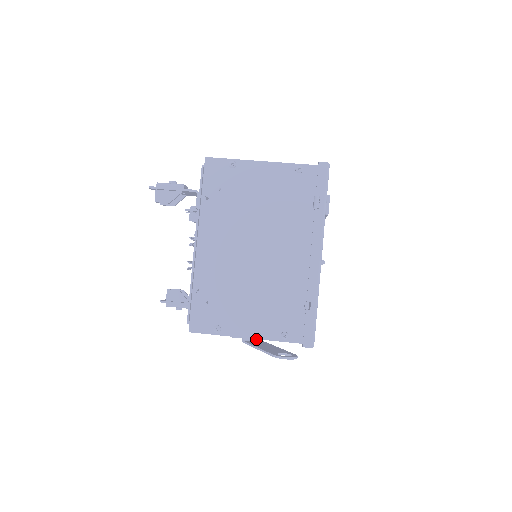
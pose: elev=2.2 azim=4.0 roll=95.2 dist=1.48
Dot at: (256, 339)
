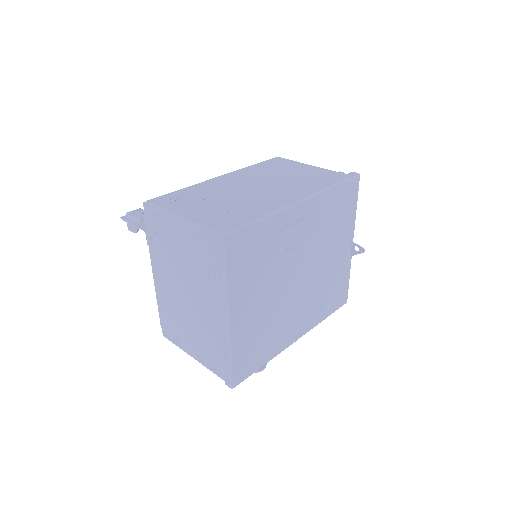
Dot at: occluded
